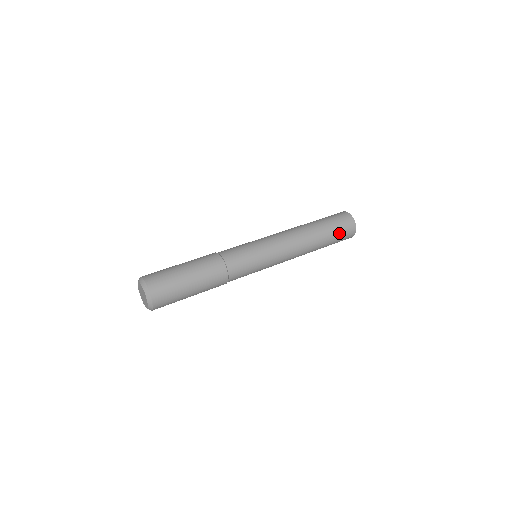
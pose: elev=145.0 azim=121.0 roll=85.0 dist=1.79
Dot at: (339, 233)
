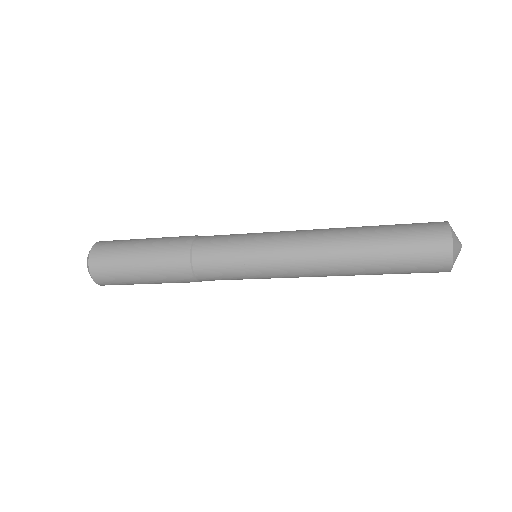
Dot at: (406, 227)
